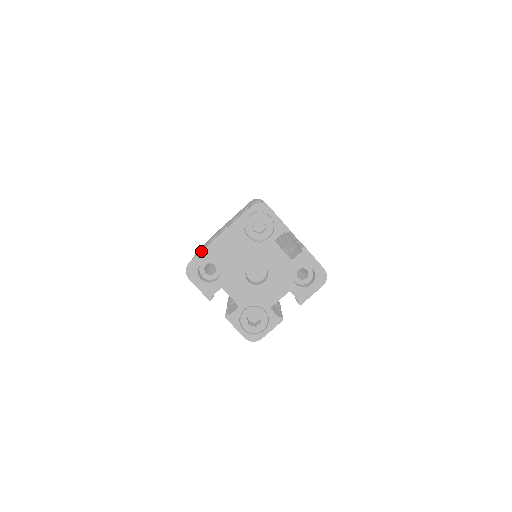
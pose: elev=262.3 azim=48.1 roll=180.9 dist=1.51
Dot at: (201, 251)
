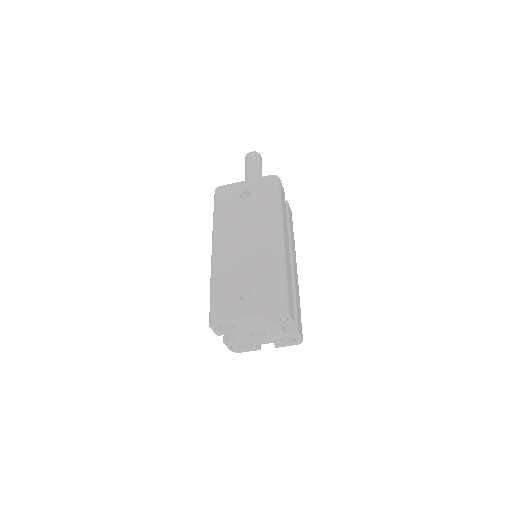
Dot at: (227, 320)
